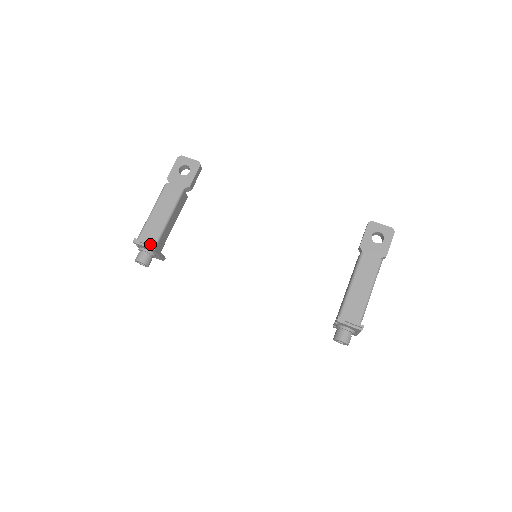
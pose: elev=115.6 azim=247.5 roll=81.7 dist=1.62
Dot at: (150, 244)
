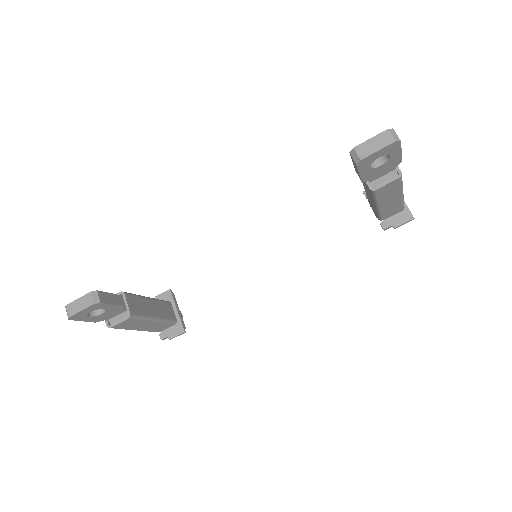
Dot at: occluded
